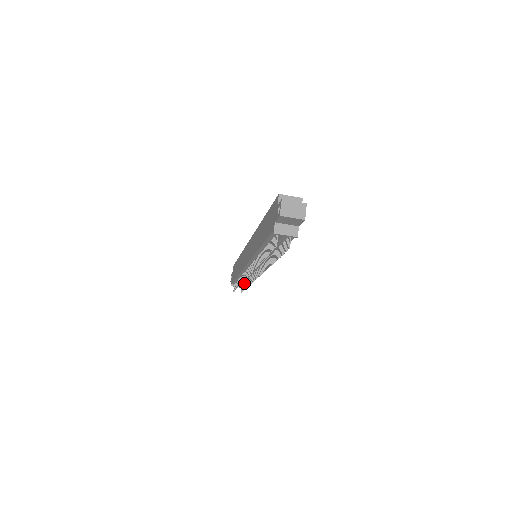
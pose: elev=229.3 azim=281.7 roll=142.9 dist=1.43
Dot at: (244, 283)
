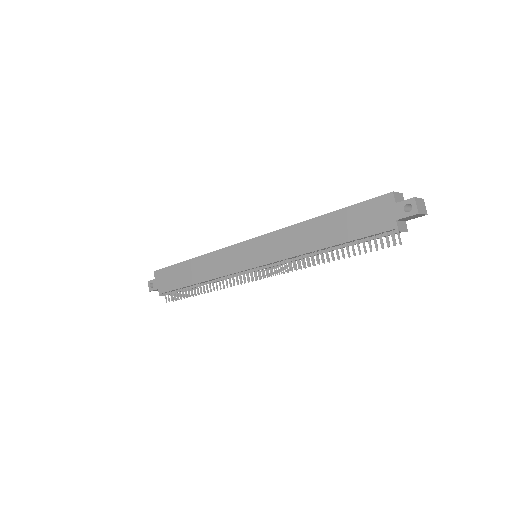
Dot at: occluded
